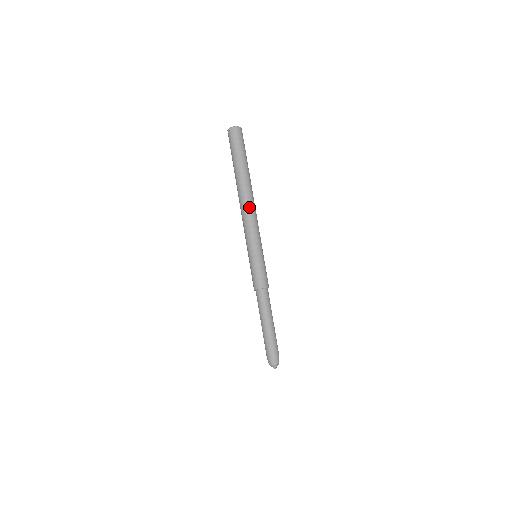
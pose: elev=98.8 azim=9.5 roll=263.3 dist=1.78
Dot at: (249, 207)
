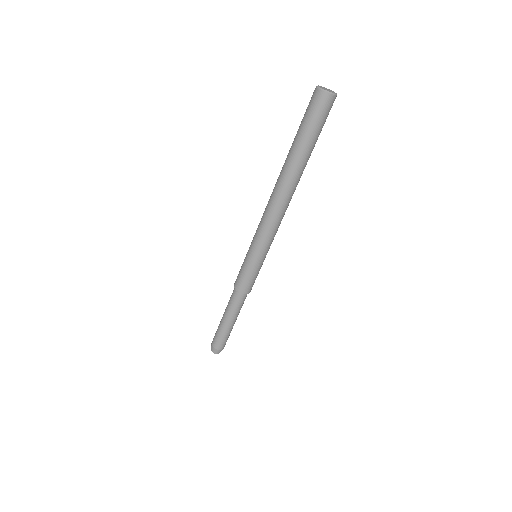
Dot at: (277, 207)
